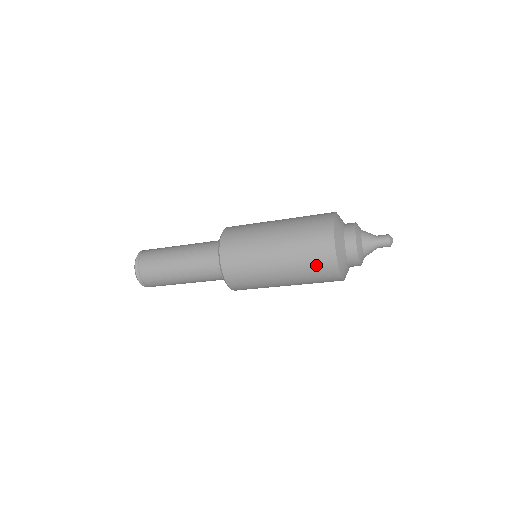
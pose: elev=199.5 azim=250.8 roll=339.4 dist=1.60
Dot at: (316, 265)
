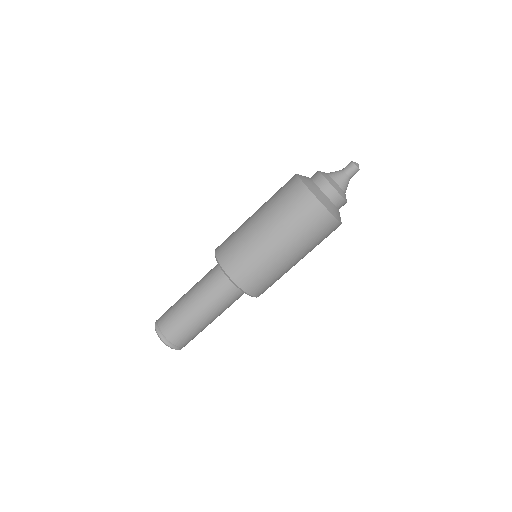
Dot at: (281, 188)
